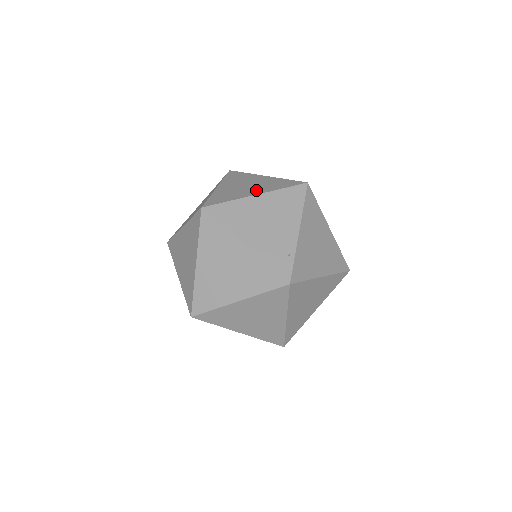
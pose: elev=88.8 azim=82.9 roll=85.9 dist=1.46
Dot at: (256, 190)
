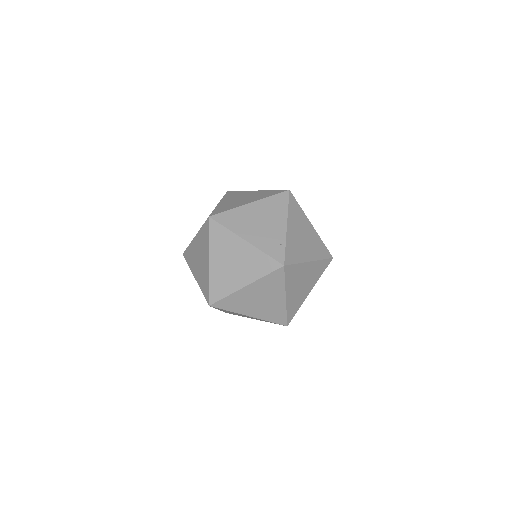
Dot at: (250, 200)
